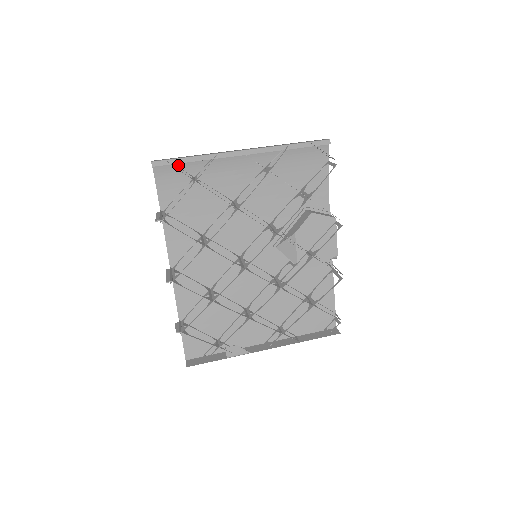
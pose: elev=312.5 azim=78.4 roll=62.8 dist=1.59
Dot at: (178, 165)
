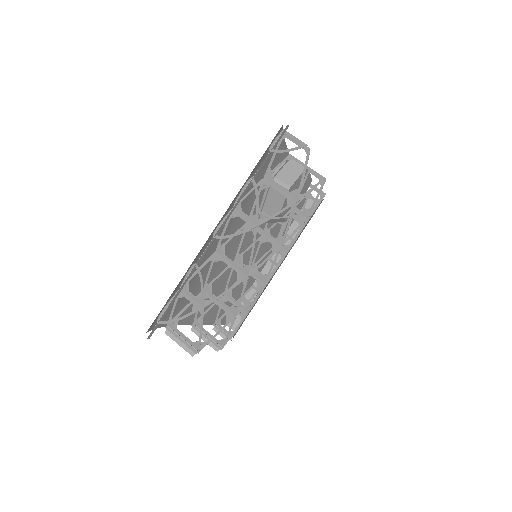
Dot at: (164, 305)
